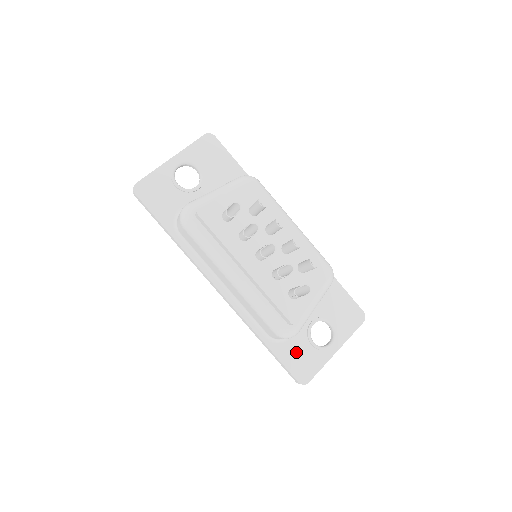
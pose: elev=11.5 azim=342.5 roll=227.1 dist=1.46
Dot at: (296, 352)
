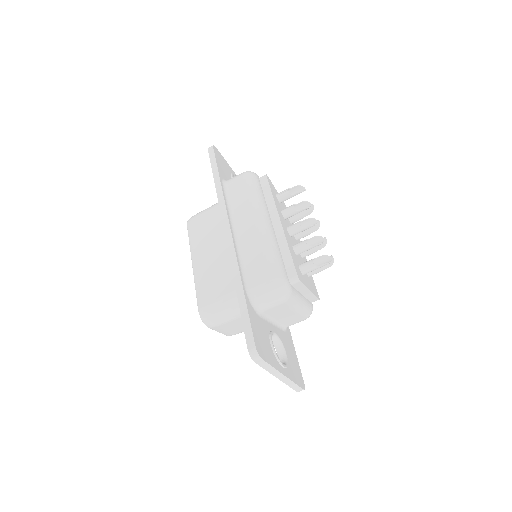
Dot at: (260, 329)
